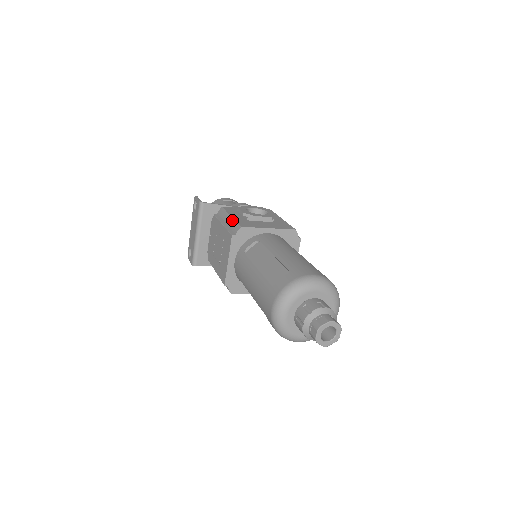
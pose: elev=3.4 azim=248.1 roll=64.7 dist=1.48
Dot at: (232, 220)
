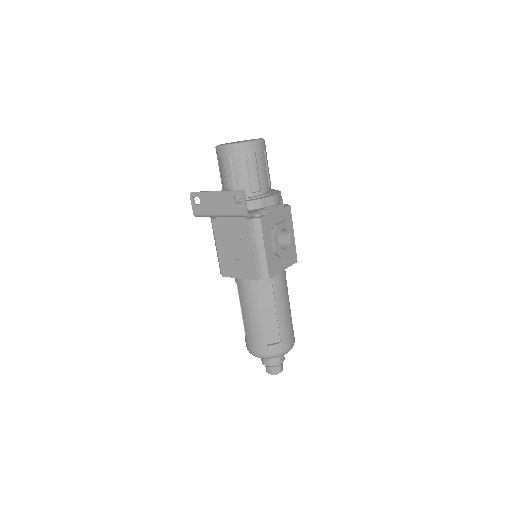
Dot at: (264, 258)
